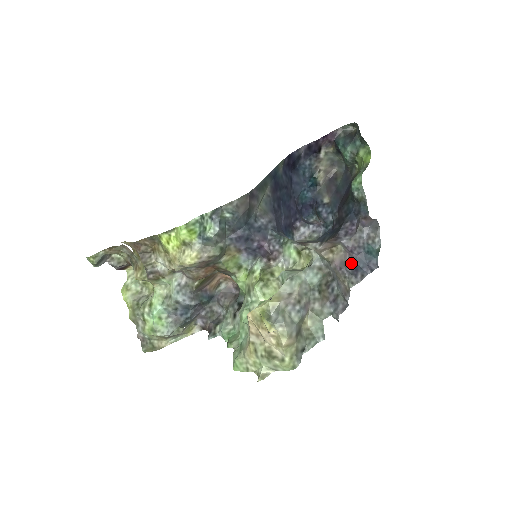
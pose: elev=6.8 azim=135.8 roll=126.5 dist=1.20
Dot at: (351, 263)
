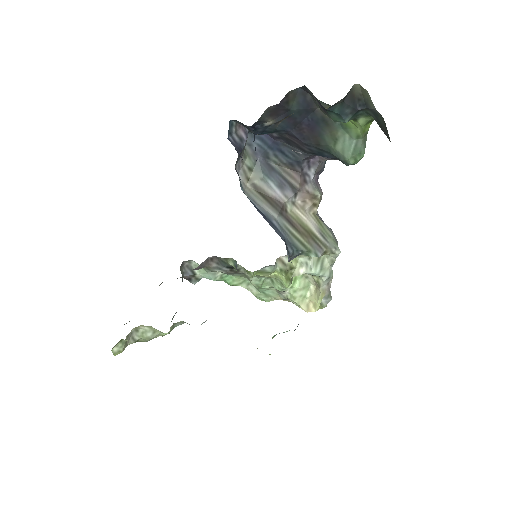
Dot at: occluded
